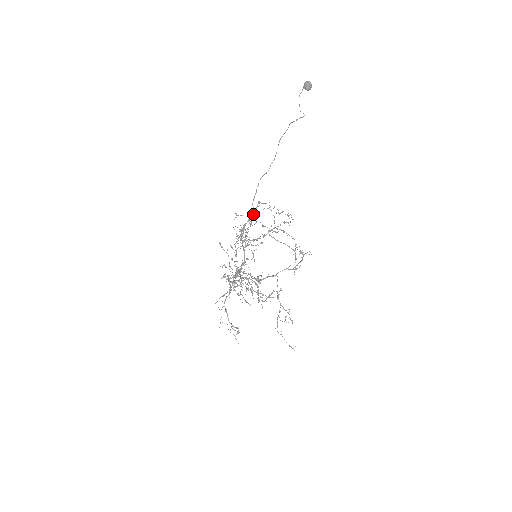
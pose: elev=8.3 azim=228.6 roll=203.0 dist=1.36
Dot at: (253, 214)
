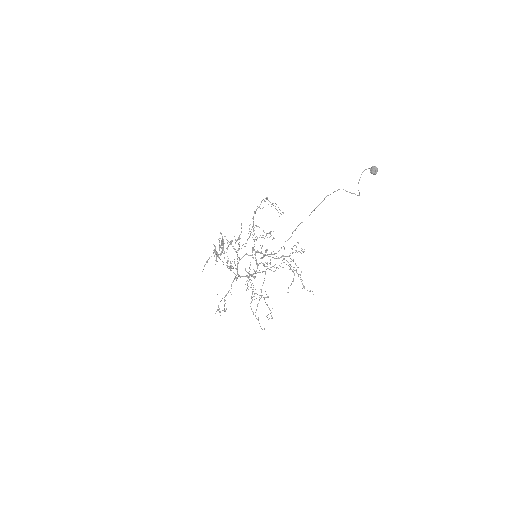
Dot at: occluded
